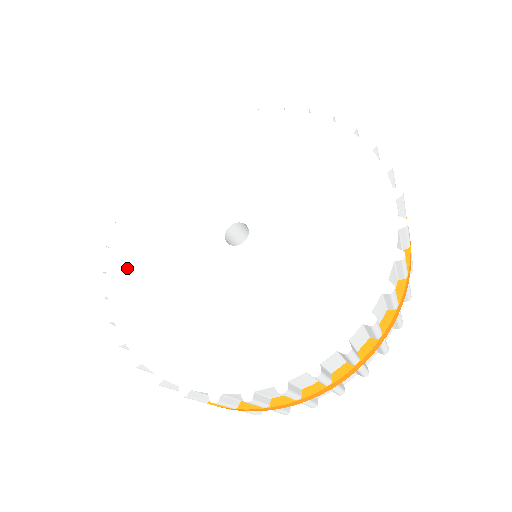
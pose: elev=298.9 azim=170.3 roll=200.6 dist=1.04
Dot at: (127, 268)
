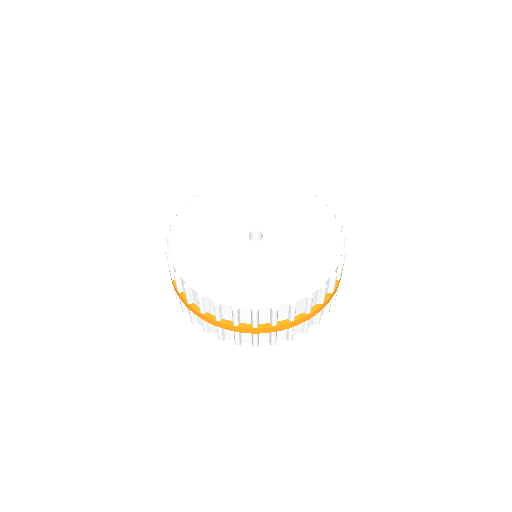
Dot at: (215, 286)
